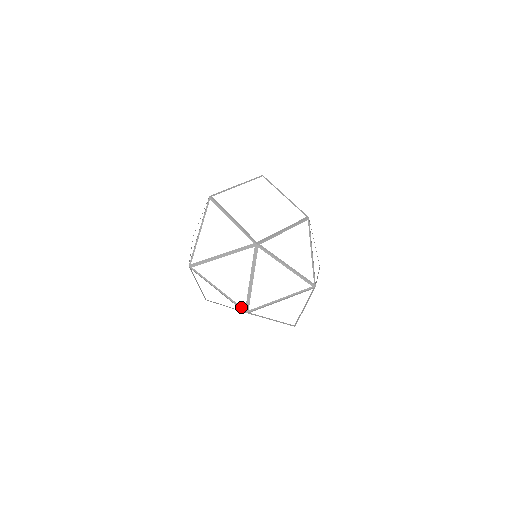
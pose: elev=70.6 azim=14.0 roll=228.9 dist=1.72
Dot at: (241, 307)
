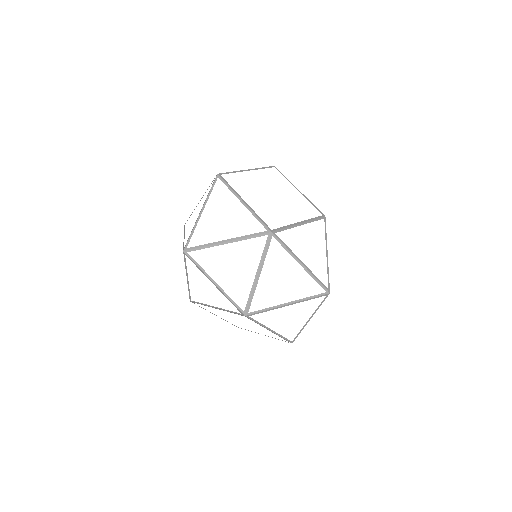
Dot at: (240, 308)
